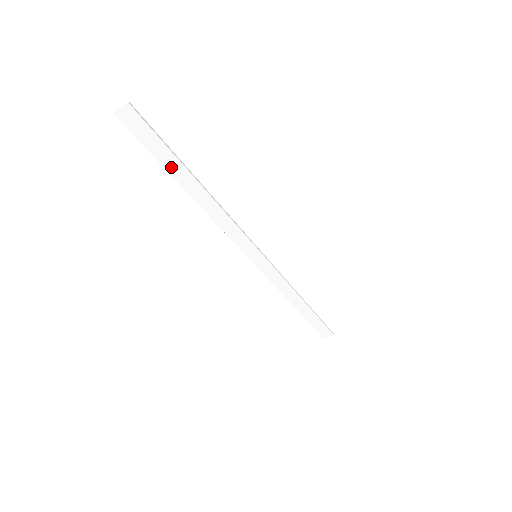
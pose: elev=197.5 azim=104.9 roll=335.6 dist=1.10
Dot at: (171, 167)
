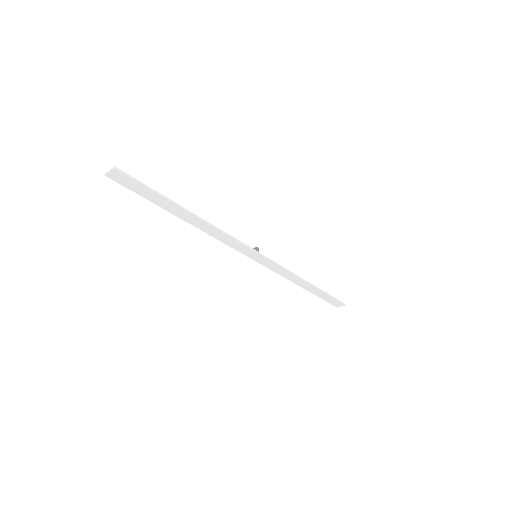
Dot at: (163, 204)
